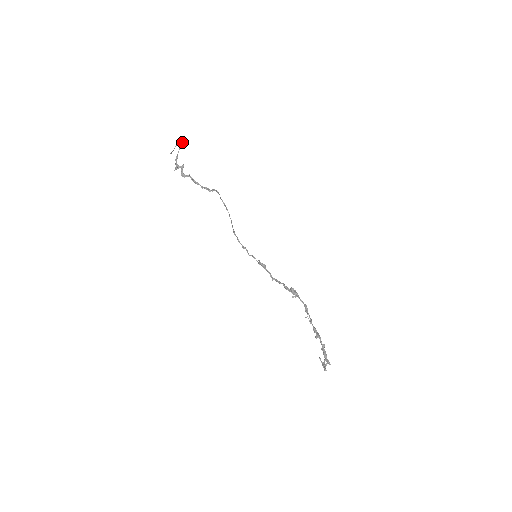
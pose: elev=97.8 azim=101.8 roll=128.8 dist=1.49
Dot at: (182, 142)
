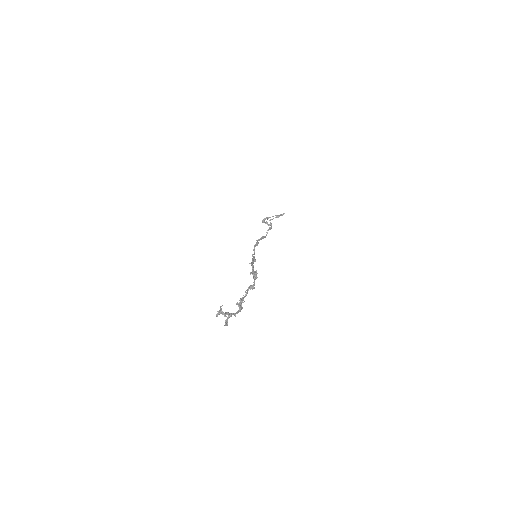
Dot at: (281, 214)
